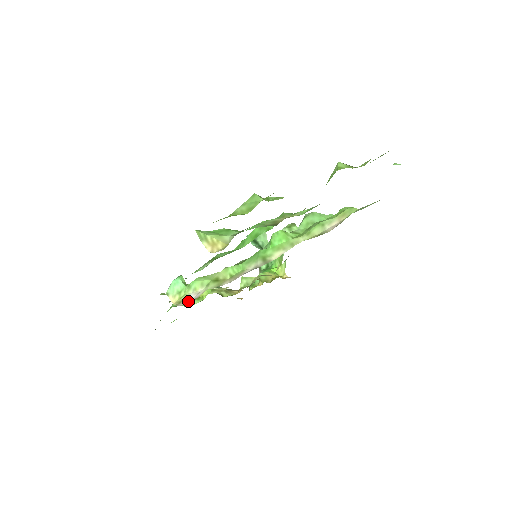
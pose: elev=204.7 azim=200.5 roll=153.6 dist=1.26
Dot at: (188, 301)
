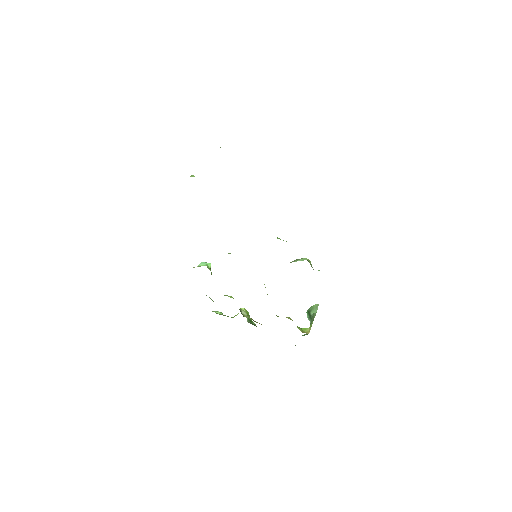
Dot at: occluded
